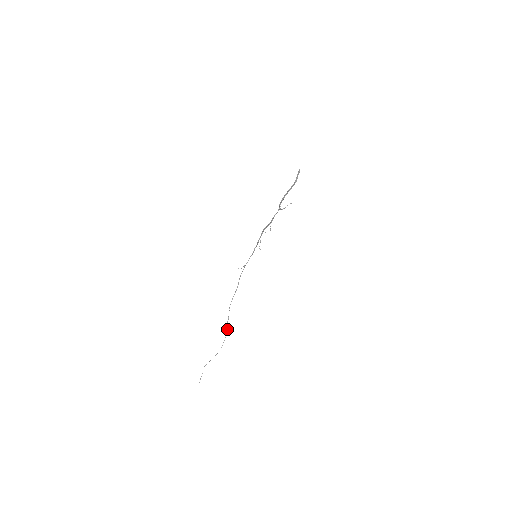
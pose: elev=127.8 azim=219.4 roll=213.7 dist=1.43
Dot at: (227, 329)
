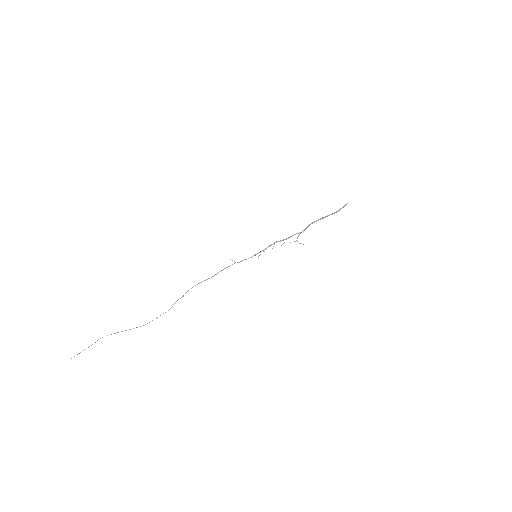
Dot at: (170, 308)
